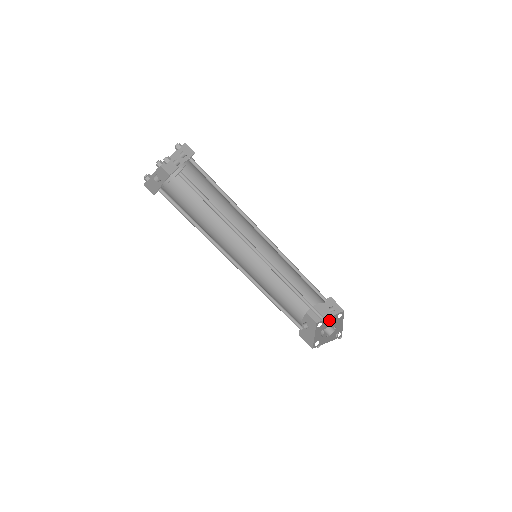
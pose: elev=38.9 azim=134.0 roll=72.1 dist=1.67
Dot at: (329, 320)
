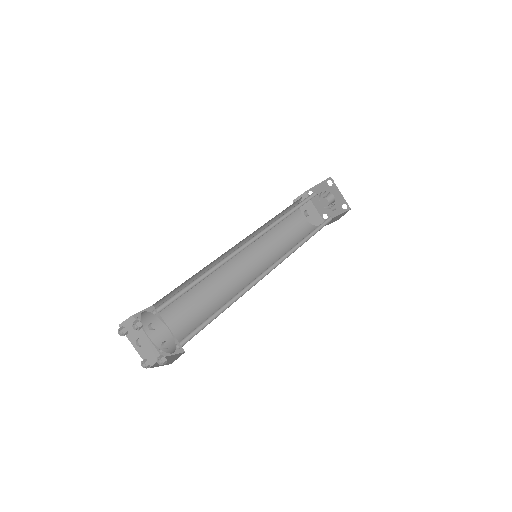
Dot at: occluded
